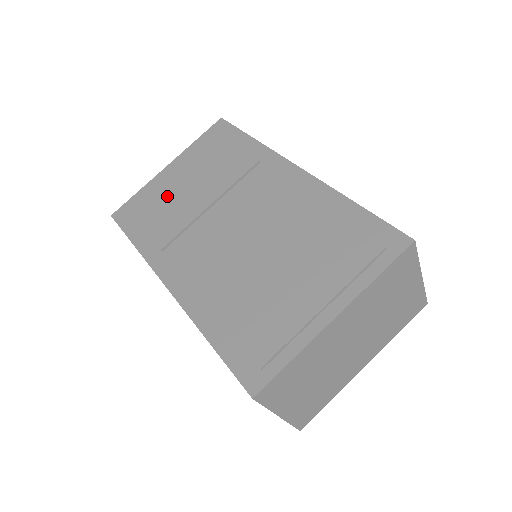
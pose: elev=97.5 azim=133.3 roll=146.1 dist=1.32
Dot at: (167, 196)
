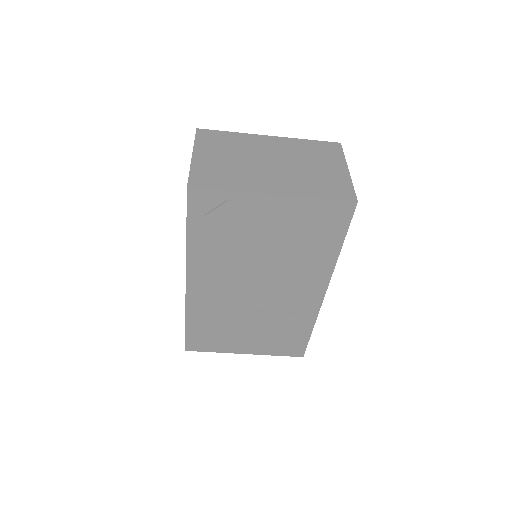
Dot at: (244, 230)
